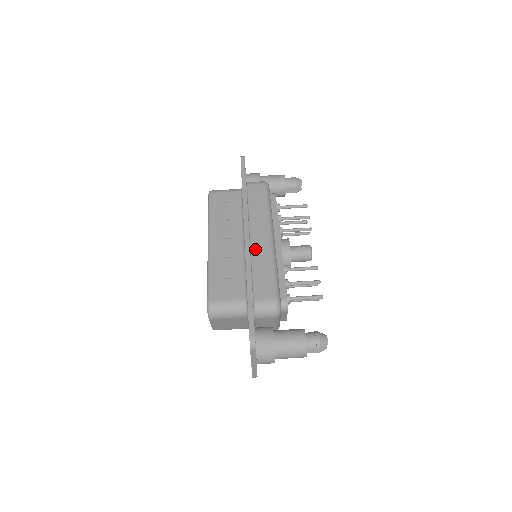
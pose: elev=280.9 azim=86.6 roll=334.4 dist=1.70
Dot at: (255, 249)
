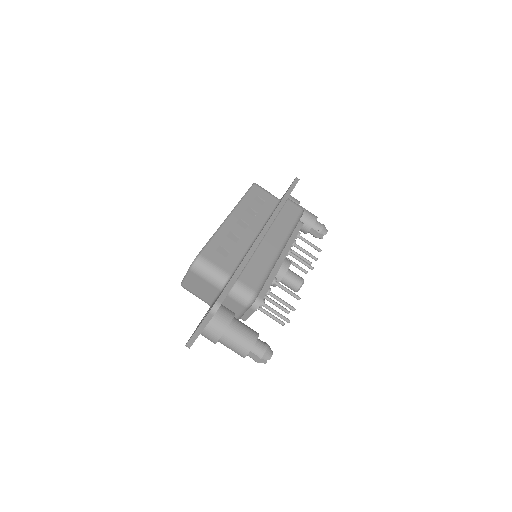
Dot at: (263, 246)
